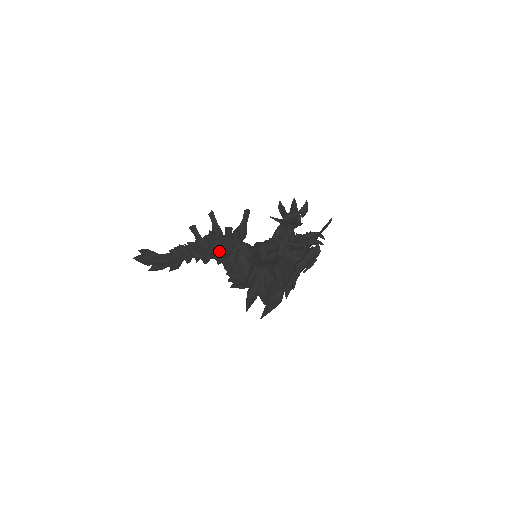
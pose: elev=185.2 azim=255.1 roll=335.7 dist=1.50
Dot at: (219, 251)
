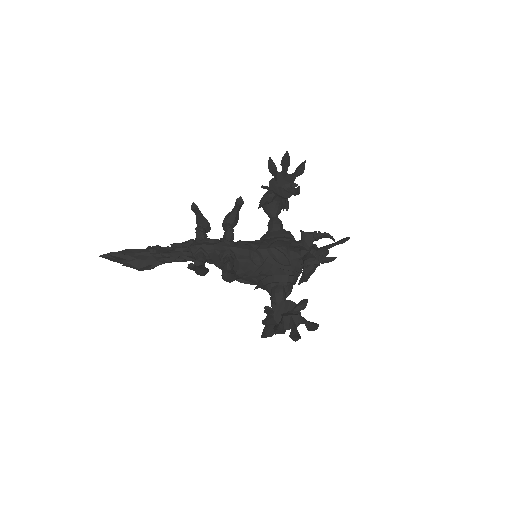
Dot at: (224, 280)
